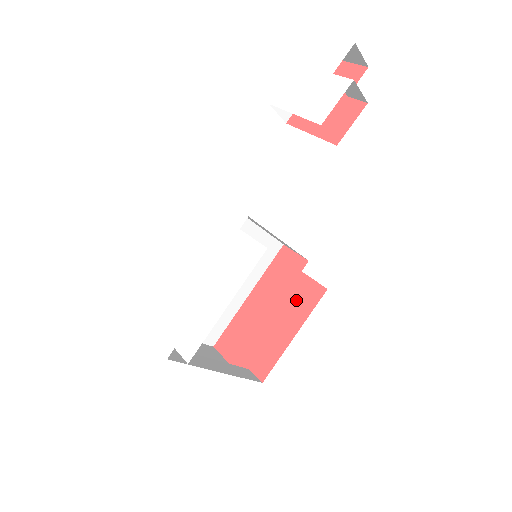
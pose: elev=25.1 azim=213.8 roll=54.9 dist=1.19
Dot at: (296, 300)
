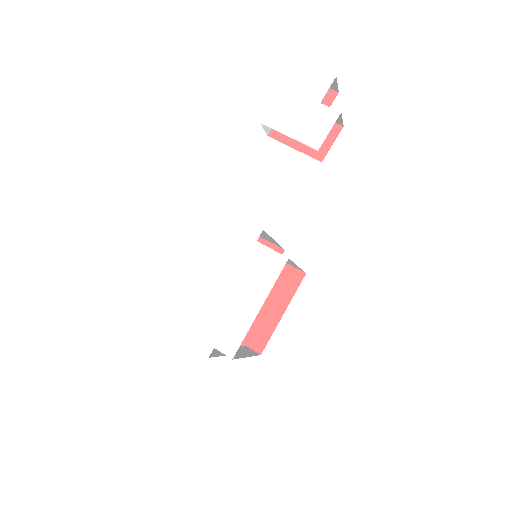
Dot at: (279, 284)
